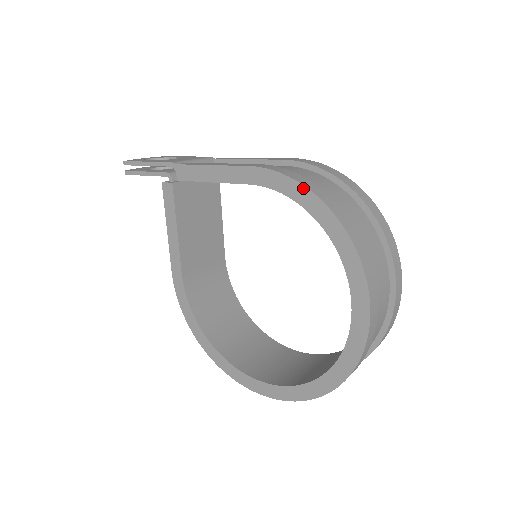
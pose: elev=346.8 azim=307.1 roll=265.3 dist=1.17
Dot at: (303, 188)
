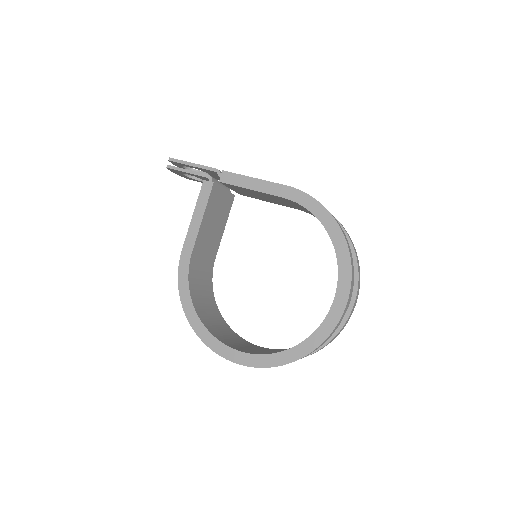
Dot at: (324, 208)
